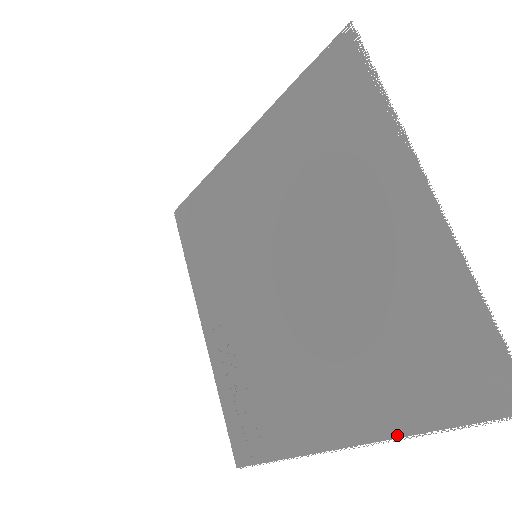
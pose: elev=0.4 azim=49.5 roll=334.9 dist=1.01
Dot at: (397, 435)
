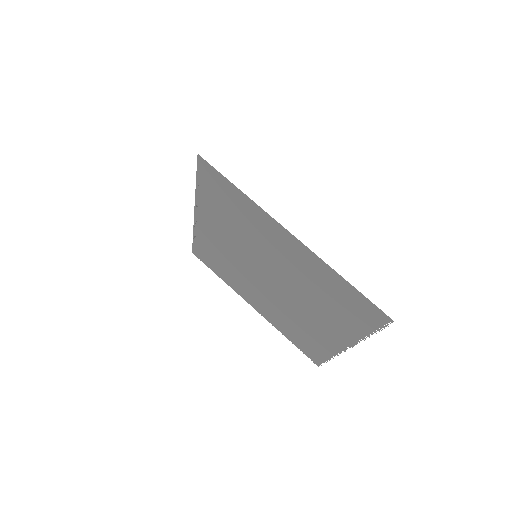
Dot at: occluded
